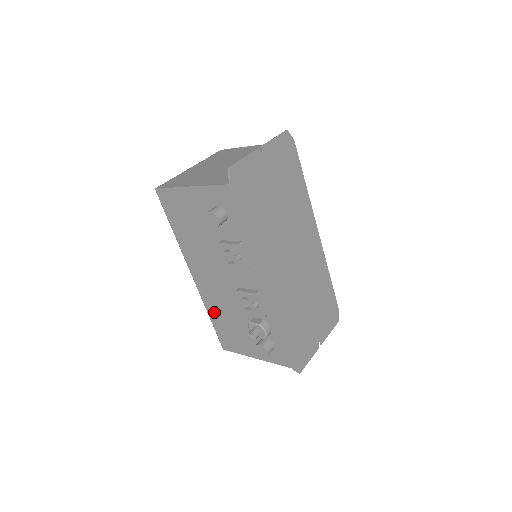
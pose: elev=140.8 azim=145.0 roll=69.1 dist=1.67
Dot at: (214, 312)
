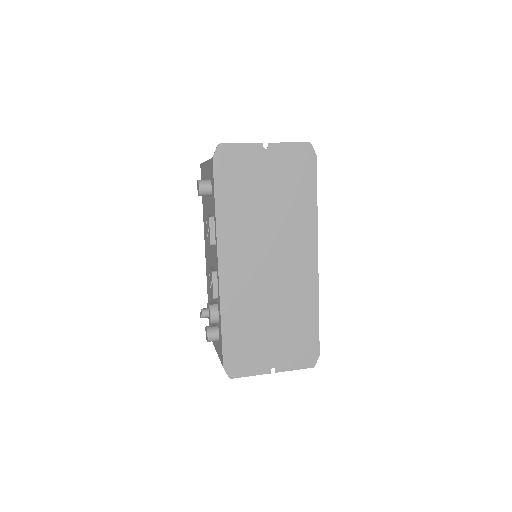
Dot at: (208, 292)
